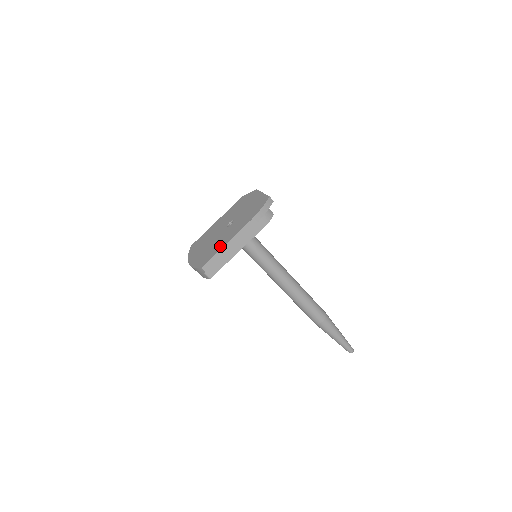
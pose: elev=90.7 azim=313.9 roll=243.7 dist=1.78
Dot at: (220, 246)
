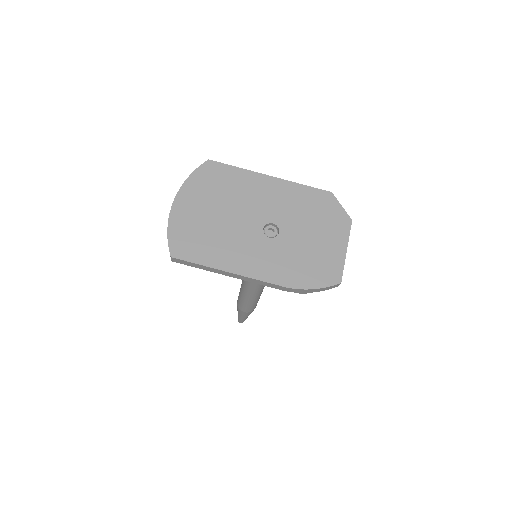
Dot at: (221, 260)
